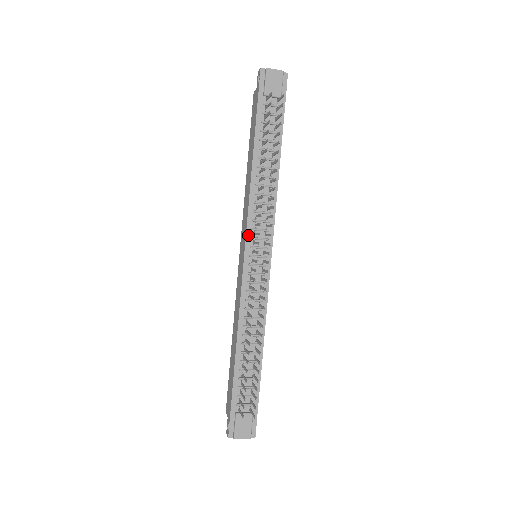
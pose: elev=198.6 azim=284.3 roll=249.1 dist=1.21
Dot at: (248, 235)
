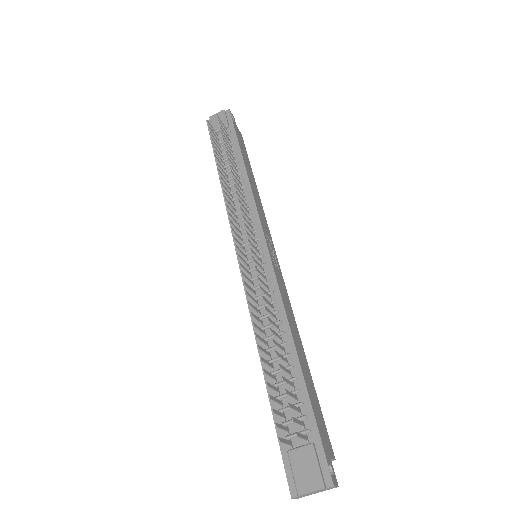
Dot at: occluded
